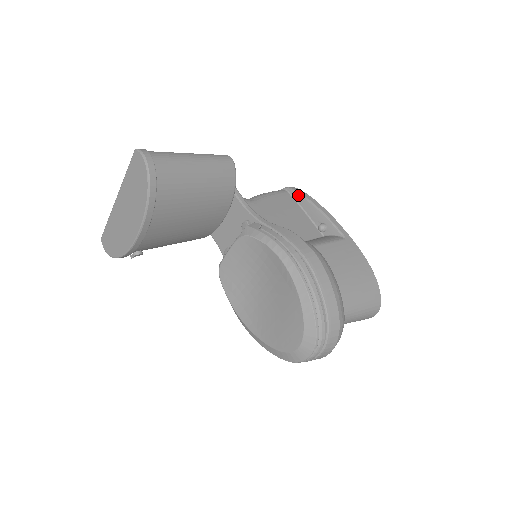
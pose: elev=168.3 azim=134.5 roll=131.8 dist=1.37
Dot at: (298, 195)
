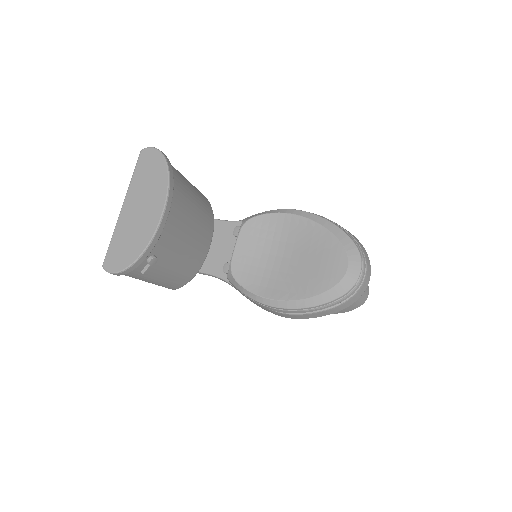
Dot at: occluded
